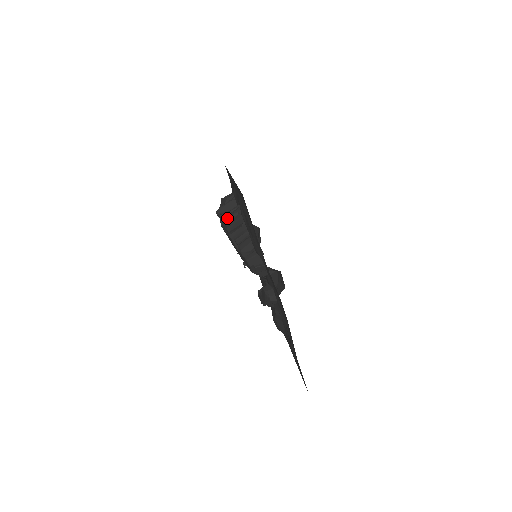
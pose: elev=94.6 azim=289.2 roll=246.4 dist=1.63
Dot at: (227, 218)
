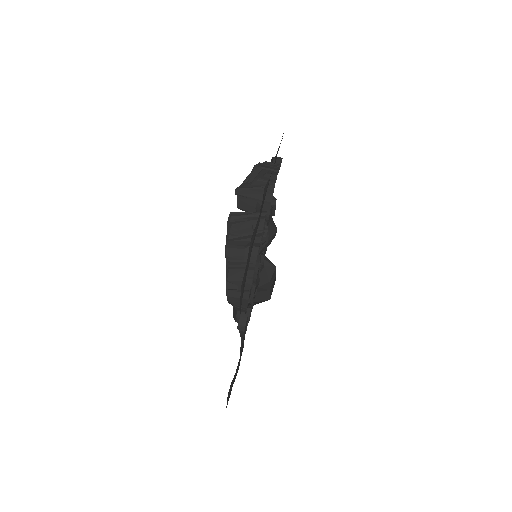
Dot at: (236, 223)
